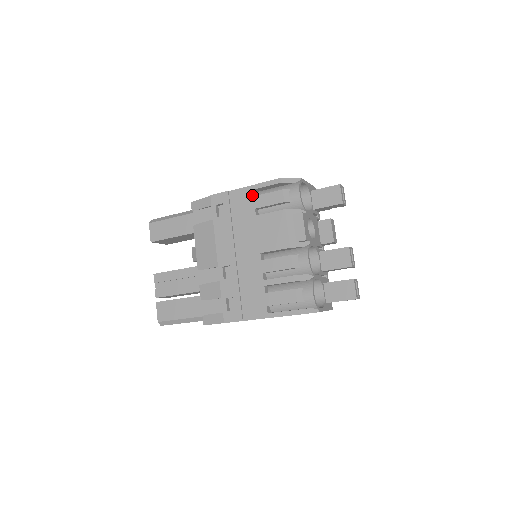
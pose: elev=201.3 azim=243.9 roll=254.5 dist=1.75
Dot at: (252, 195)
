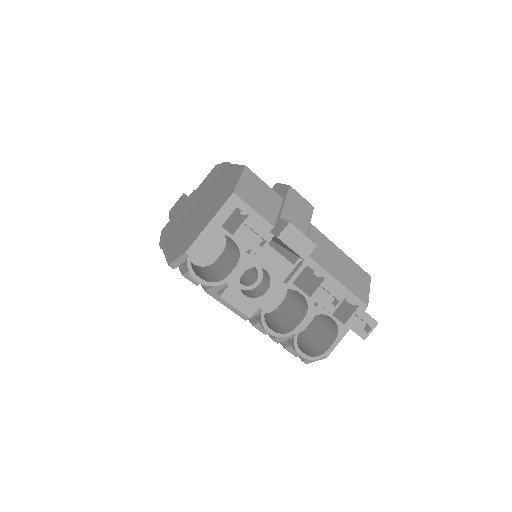
Dot at: occluded
